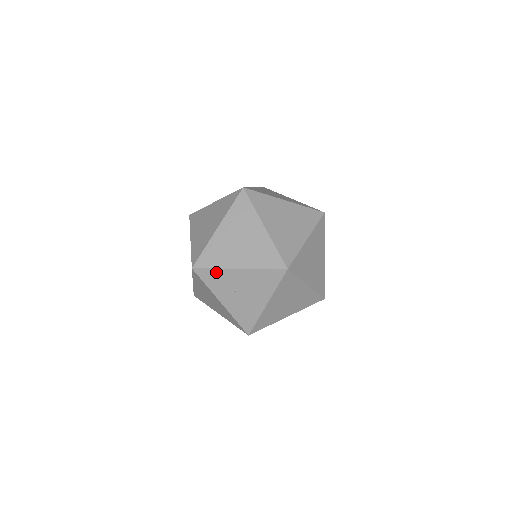
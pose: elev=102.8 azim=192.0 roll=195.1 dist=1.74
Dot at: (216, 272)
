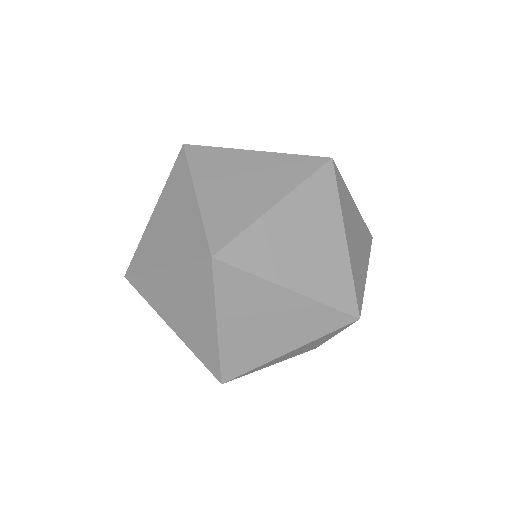
Dot at: occluded
